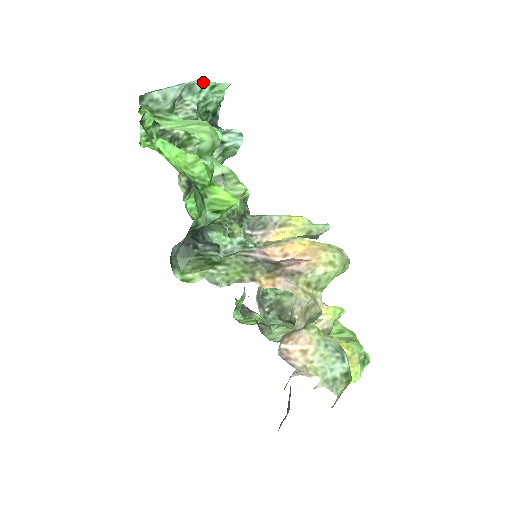
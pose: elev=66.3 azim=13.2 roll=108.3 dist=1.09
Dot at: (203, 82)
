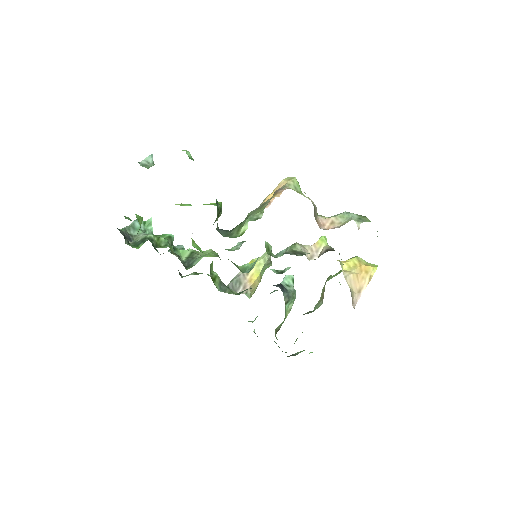
Dot at: occluded
